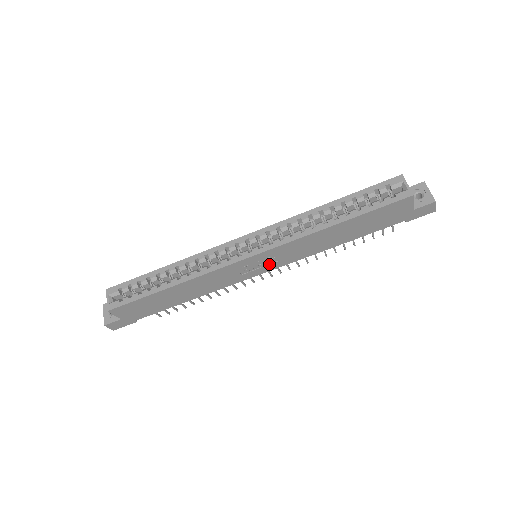
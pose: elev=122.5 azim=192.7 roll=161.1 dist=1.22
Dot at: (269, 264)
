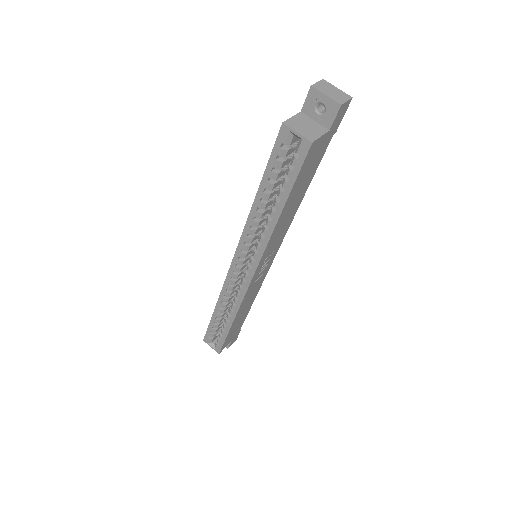
Dot at: (270, 257)
